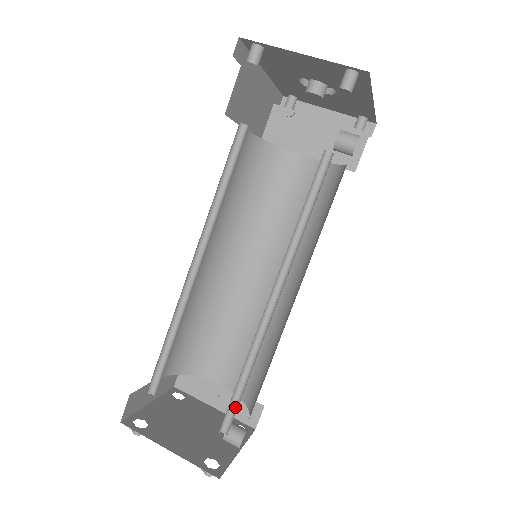
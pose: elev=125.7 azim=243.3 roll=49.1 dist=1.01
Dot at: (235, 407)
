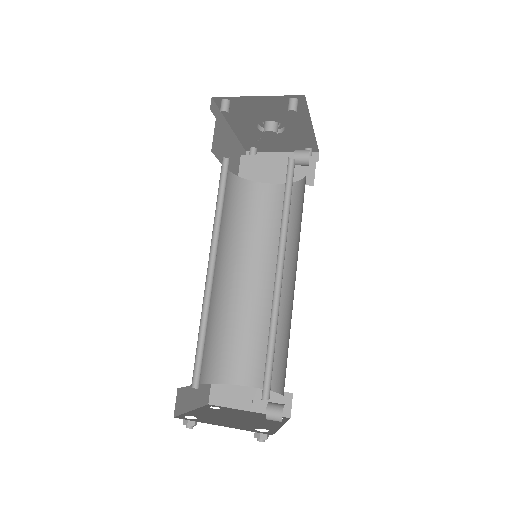
Dot at: (270, 373)
